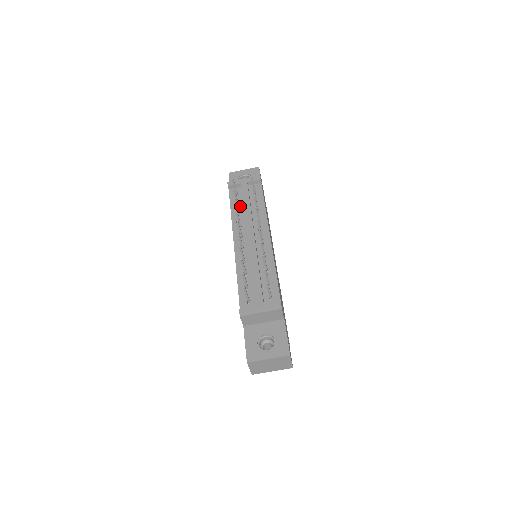
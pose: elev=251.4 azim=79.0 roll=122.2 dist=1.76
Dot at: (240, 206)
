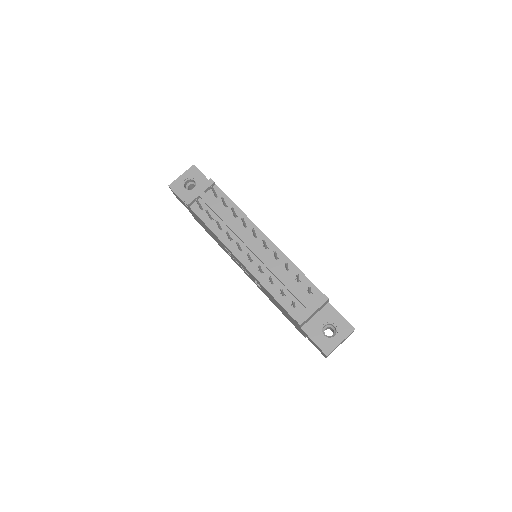
Dot at: (215, 219)
